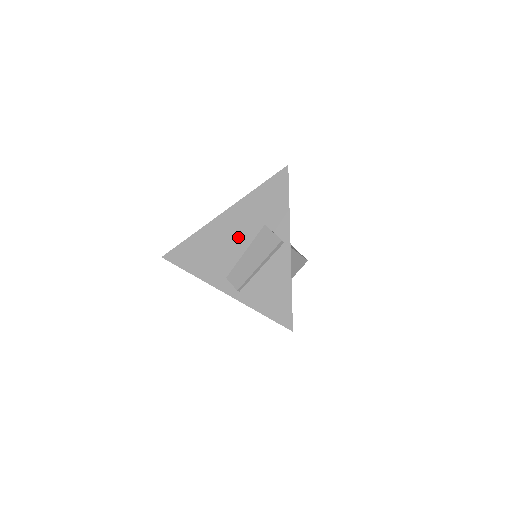
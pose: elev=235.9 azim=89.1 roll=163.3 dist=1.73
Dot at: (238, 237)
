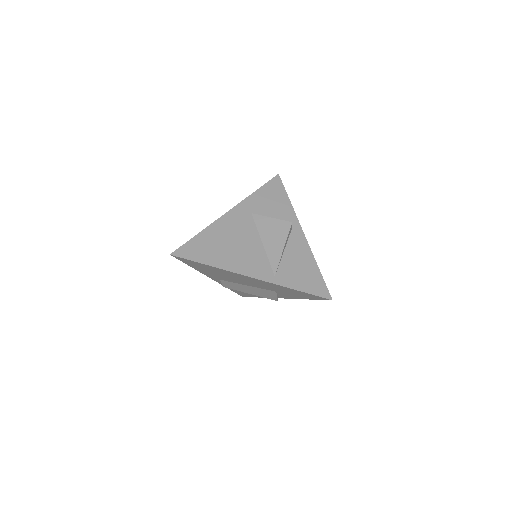
Dot at: occluded
